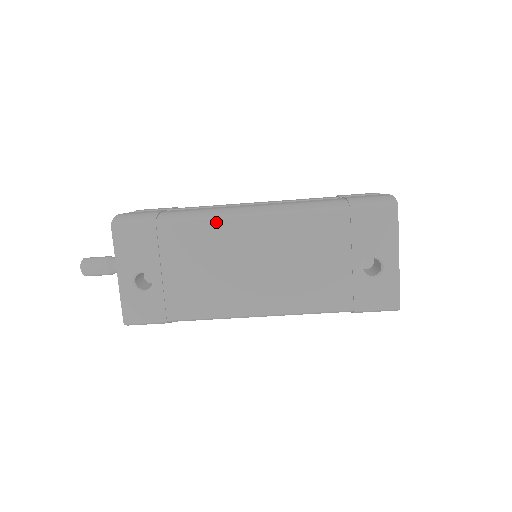
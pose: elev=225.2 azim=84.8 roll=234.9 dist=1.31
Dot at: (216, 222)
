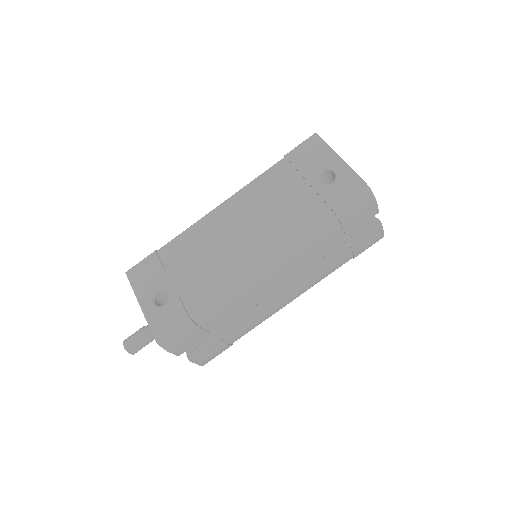
Dot at: (198, 224)
